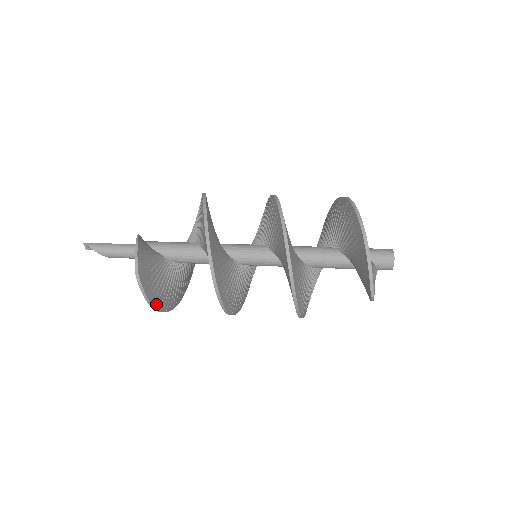
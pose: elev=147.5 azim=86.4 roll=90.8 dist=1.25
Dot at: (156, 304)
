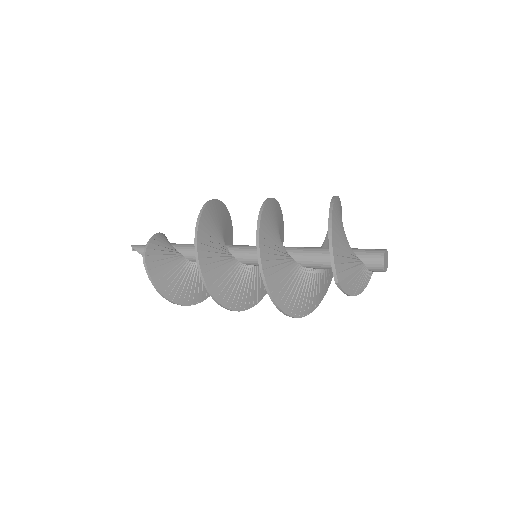
Dot at: (163, 291)
